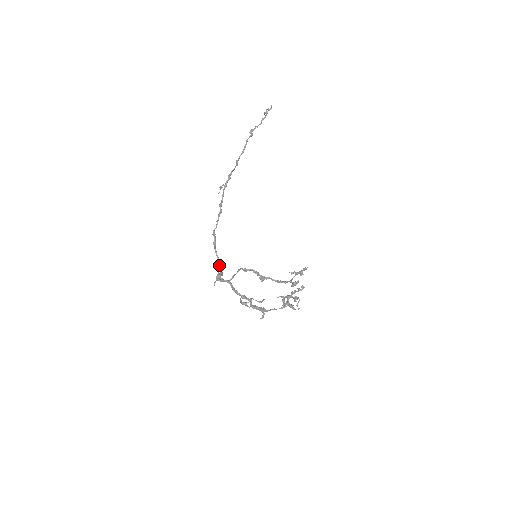
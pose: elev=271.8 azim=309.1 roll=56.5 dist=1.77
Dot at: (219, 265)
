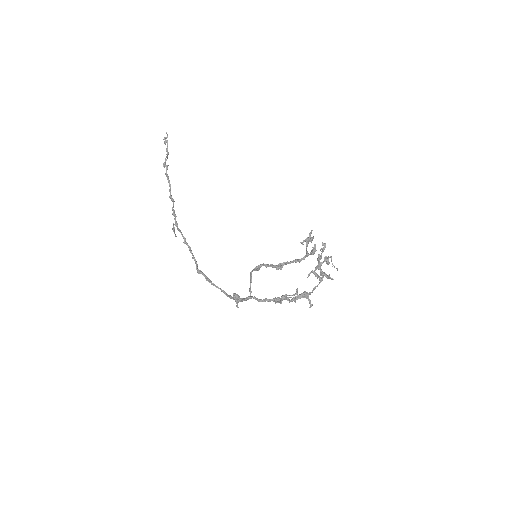
Dot at: (227, 295)
